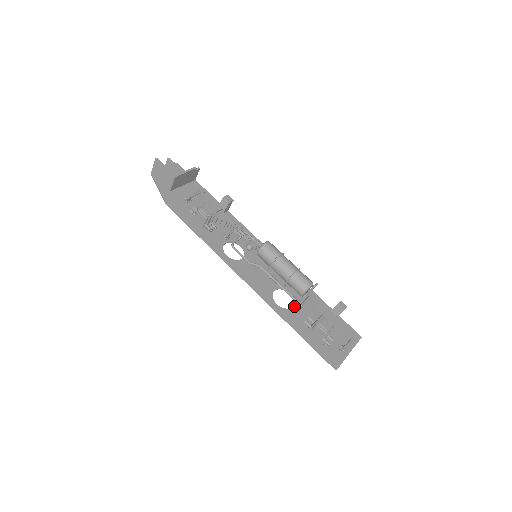
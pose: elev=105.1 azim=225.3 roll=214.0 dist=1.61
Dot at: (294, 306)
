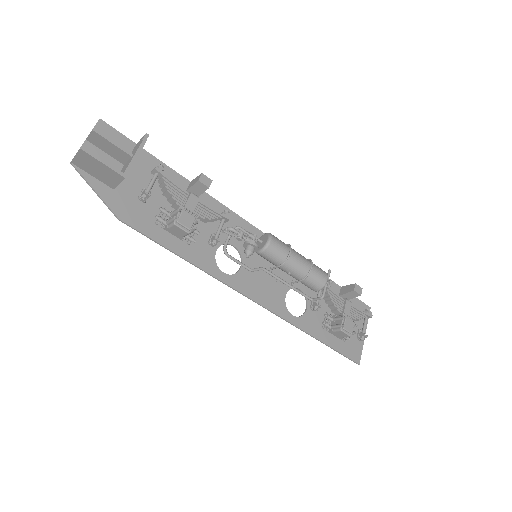
Dot at: (308, 307)
